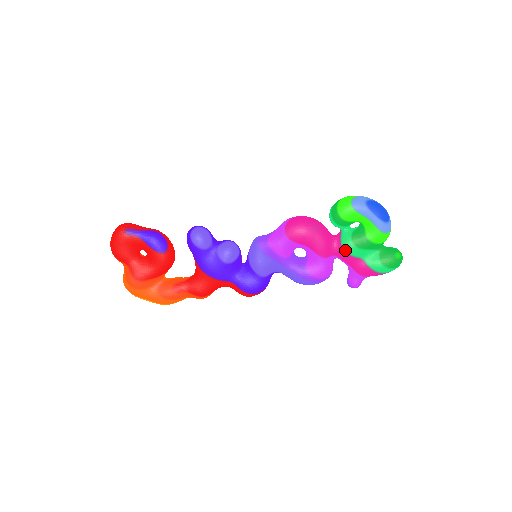
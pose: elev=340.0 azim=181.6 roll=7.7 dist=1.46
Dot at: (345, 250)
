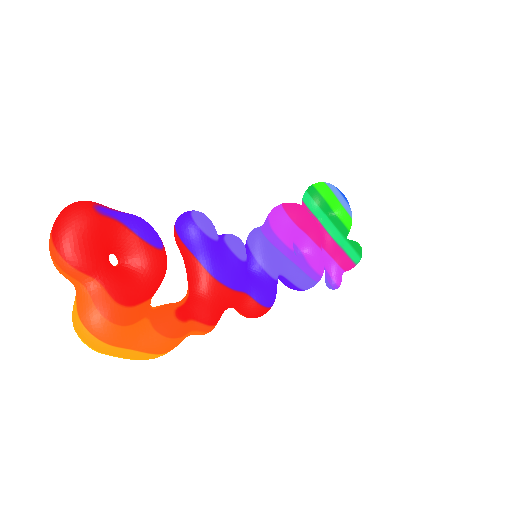
Dot at: (333, 238)
